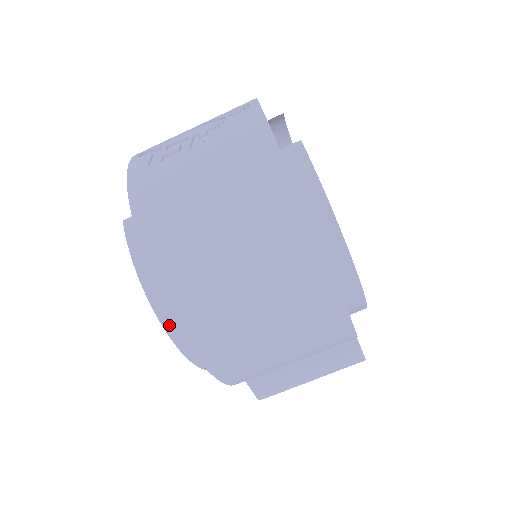
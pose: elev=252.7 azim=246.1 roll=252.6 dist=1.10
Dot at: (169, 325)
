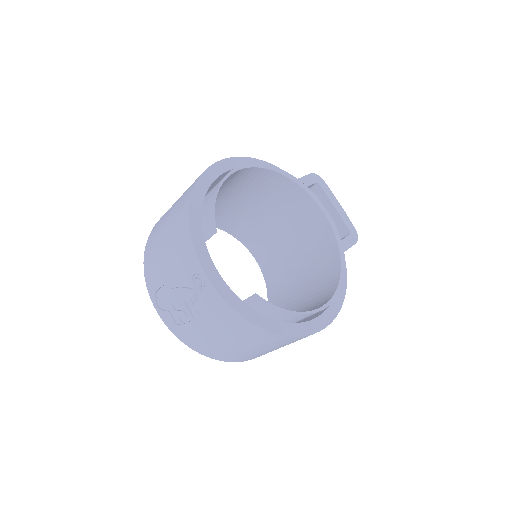
Dot at: occluded
